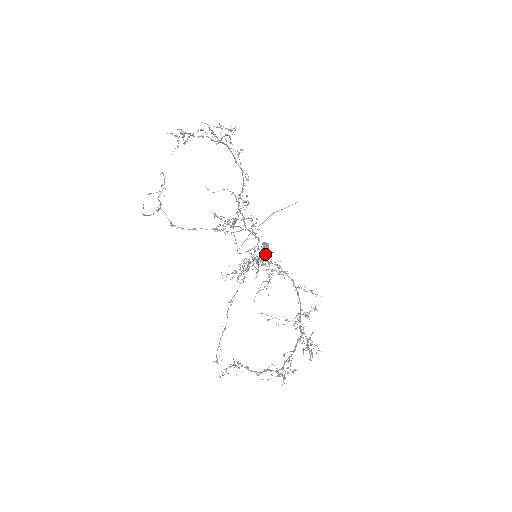
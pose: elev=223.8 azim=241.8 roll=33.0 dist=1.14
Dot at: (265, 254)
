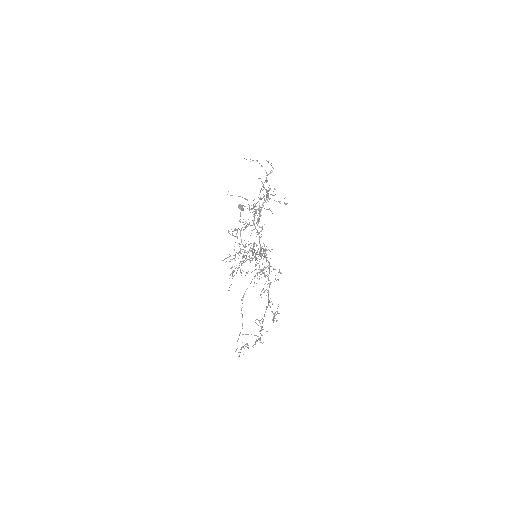
Dot at: occluded
